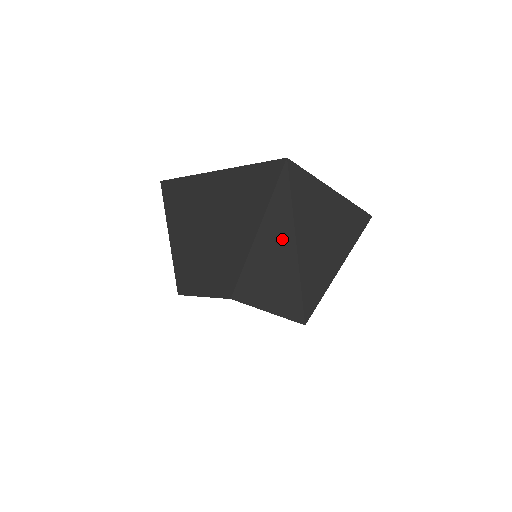
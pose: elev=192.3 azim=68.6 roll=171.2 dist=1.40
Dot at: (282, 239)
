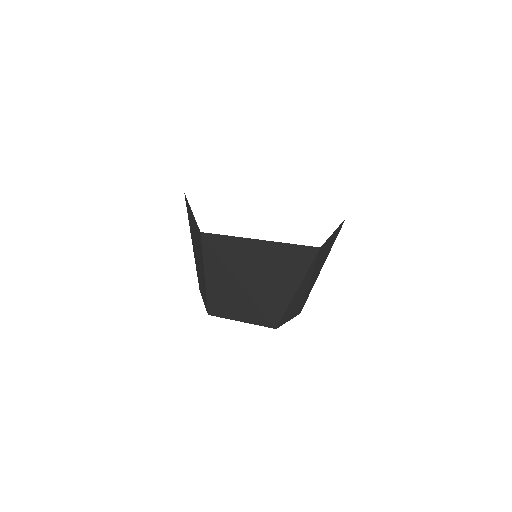
Dot at: (227, 281)
